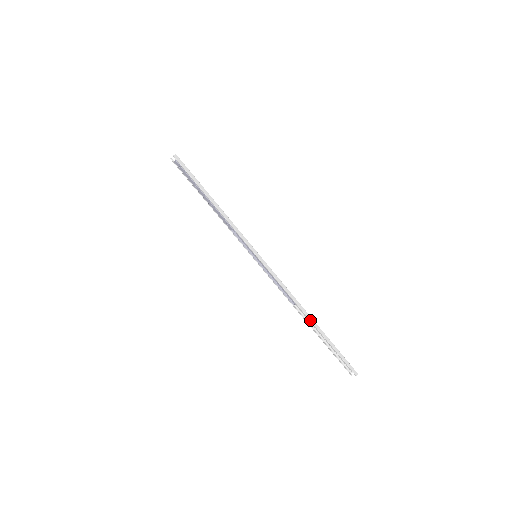
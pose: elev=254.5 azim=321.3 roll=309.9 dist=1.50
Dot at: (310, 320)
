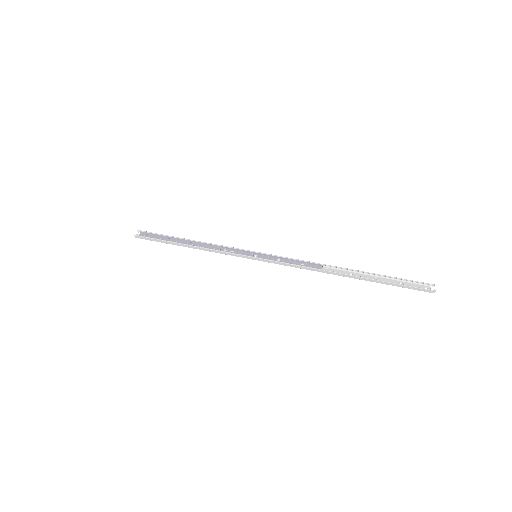
Dot at: (346, 268)
